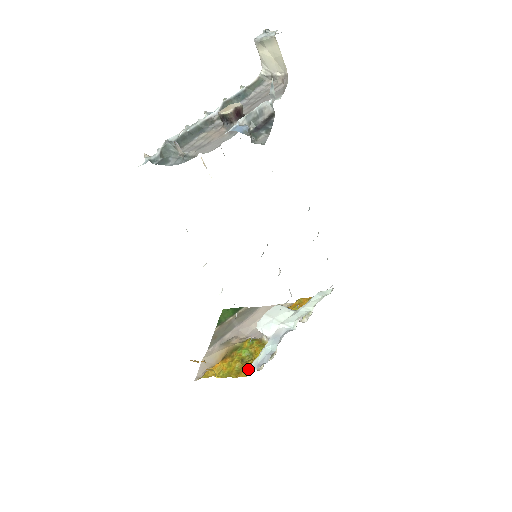
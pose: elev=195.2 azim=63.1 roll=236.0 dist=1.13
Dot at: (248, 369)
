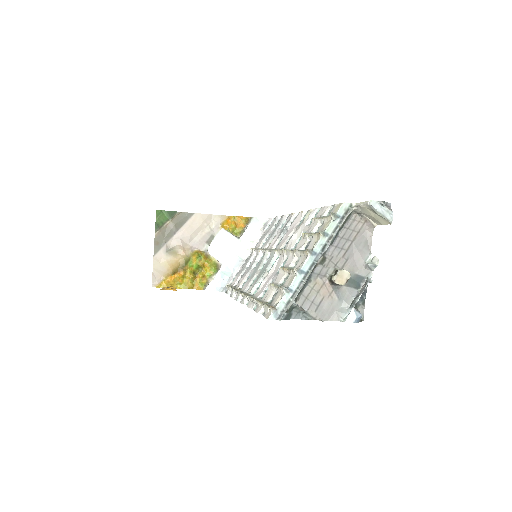
Dot at: (207, 288)
